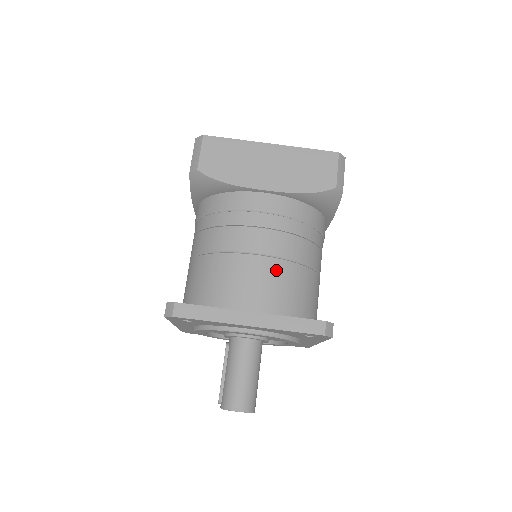
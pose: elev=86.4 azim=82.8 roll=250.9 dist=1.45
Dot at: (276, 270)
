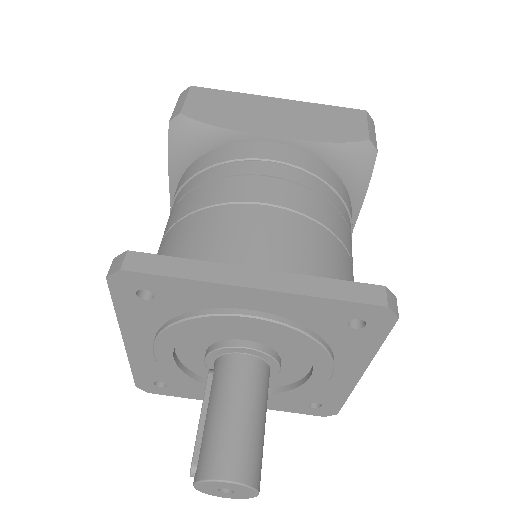
Dot at: (294, 226)
